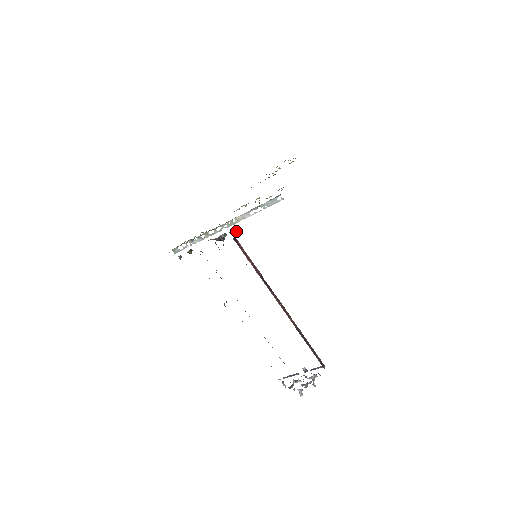
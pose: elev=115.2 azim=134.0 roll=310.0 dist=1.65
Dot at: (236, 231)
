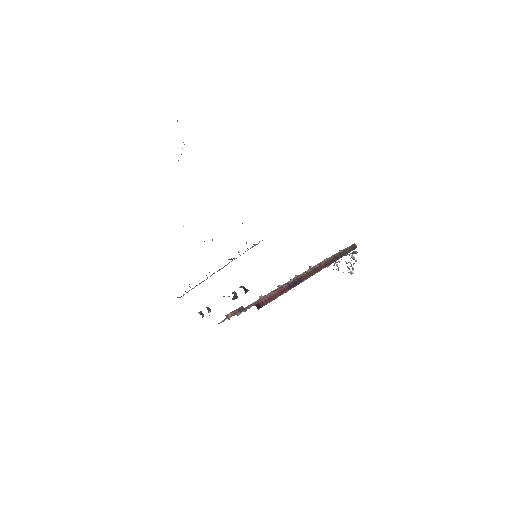
Dot at: occluded
